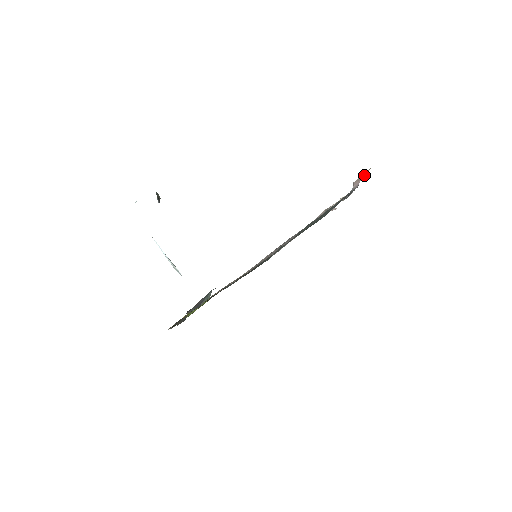
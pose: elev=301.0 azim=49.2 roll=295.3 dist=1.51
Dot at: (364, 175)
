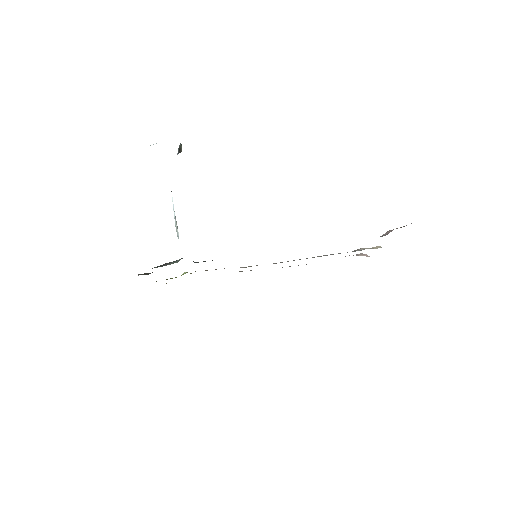
Dot at: (400, 227)
